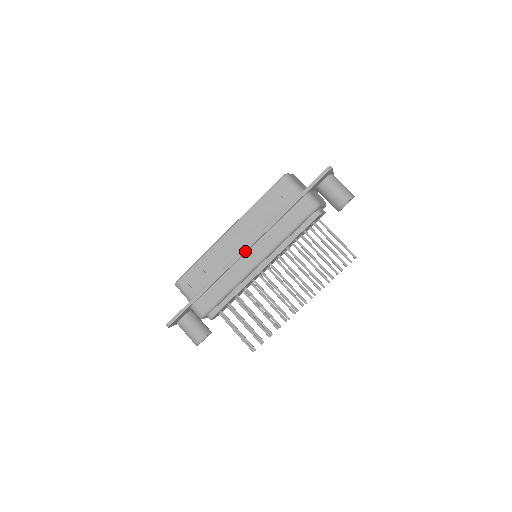
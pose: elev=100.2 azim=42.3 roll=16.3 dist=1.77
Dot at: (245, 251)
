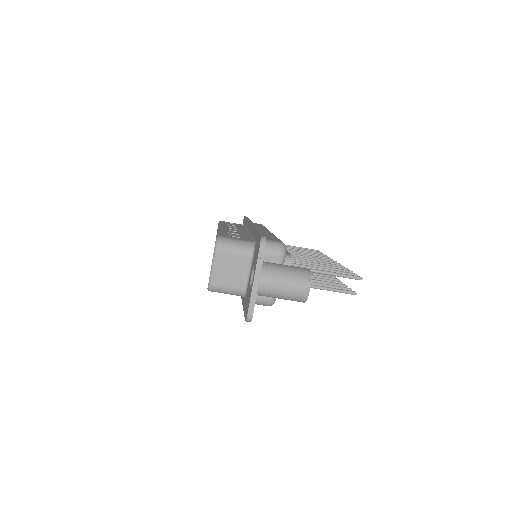
Dot at: occluded
